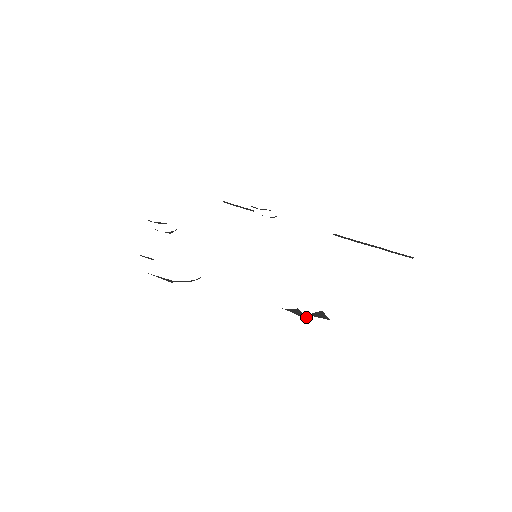
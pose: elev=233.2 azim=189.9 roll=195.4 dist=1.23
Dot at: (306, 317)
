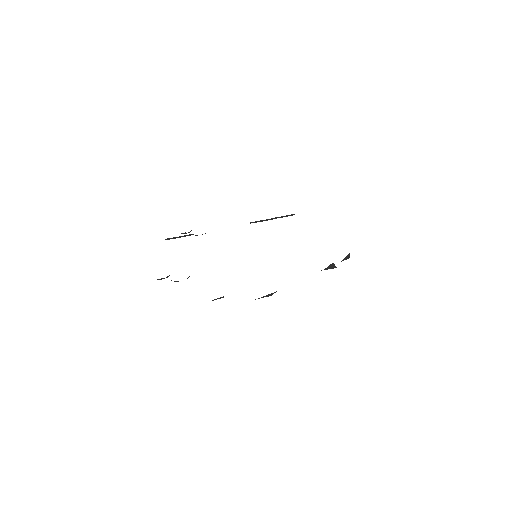
Dot at: occluded
